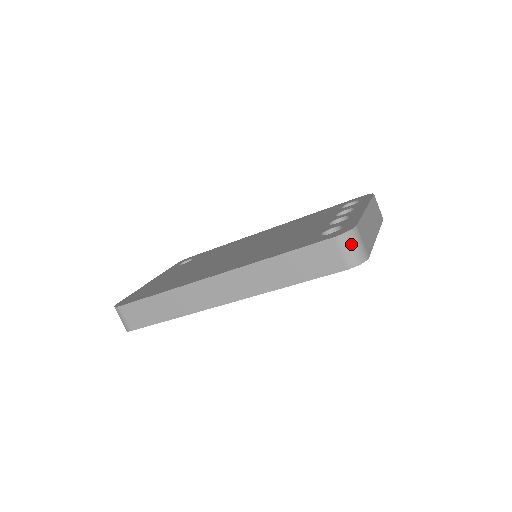
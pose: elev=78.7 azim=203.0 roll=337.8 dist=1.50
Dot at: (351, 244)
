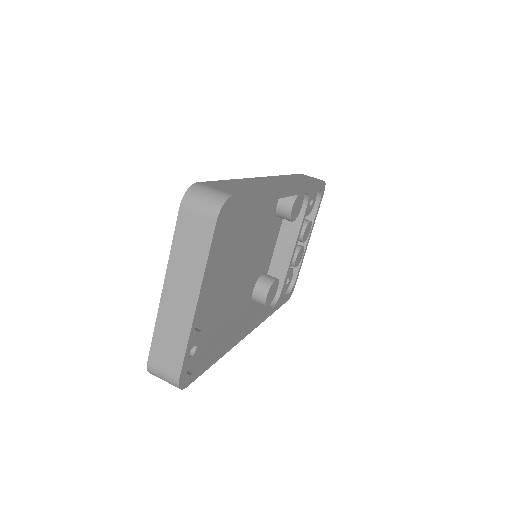
Dot at: occluded
